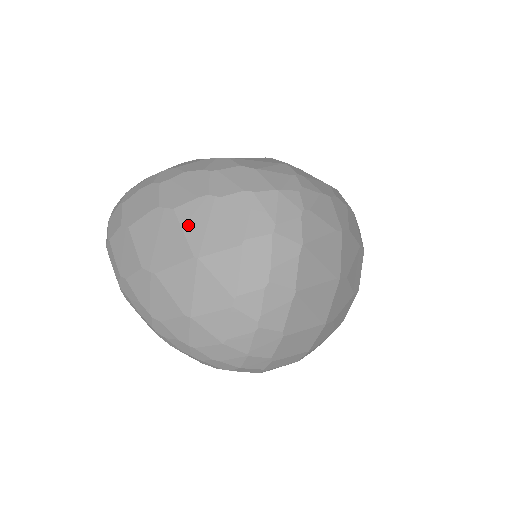
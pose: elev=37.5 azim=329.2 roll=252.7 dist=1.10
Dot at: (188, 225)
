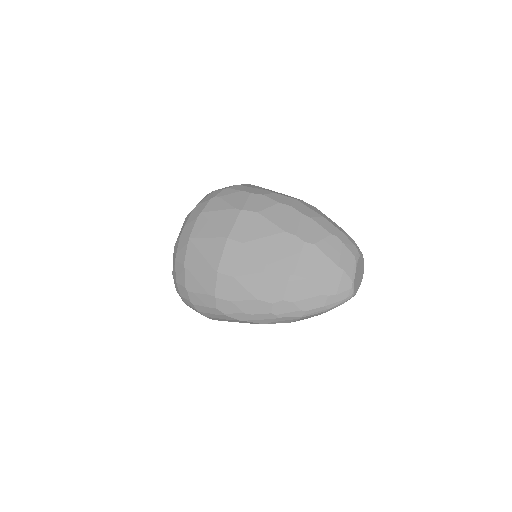
Dot at: occluded
